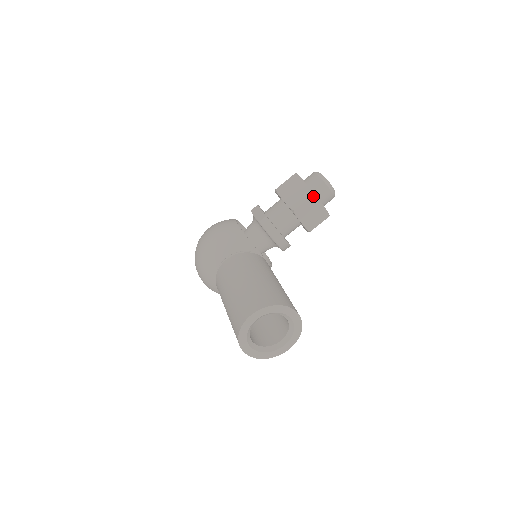
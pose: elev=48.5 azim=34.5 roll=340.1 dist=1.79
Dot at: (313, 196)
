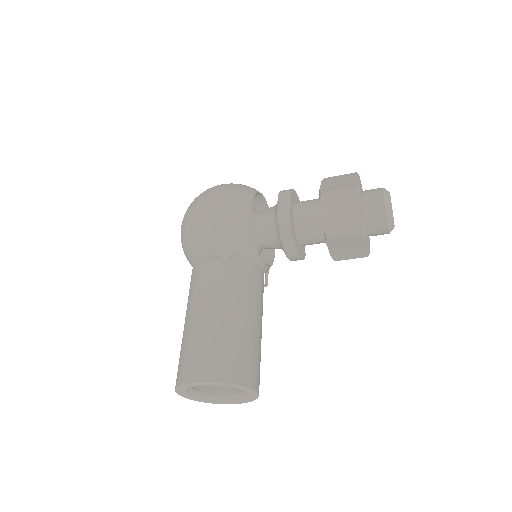
Dot at: (361, 234)
